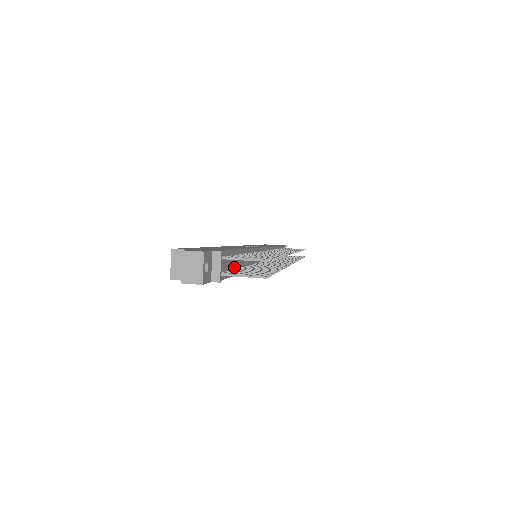
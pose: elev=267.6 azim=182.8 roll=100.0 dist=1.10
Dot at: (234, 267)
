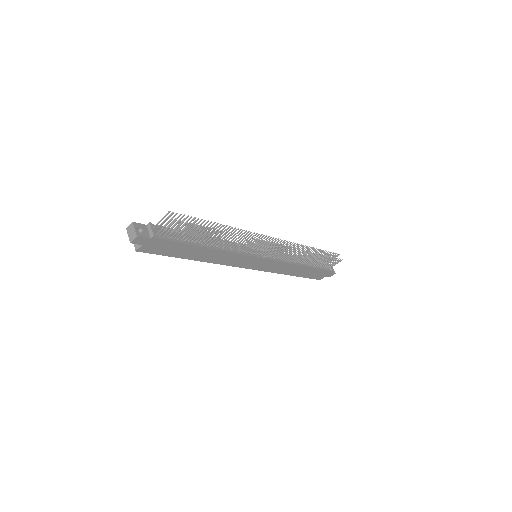
Dot at: (186, 240)
